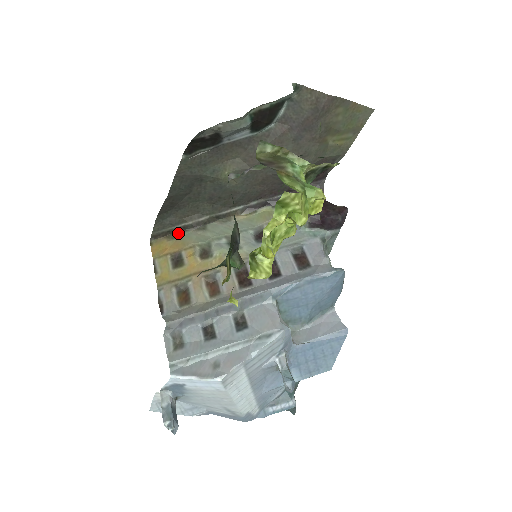
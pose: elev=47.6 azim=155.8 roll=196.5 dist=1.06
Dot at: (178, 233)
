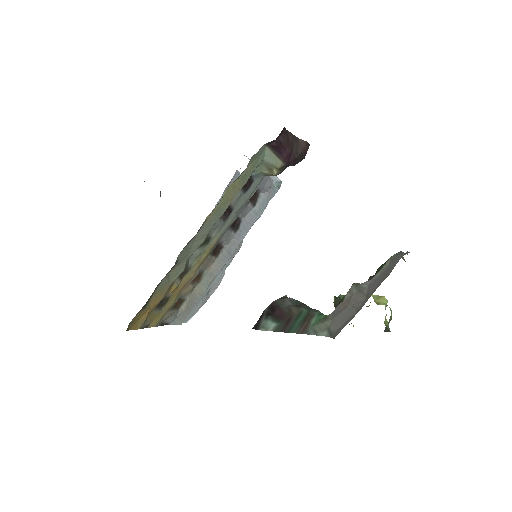
Dot at: (151, 296)
